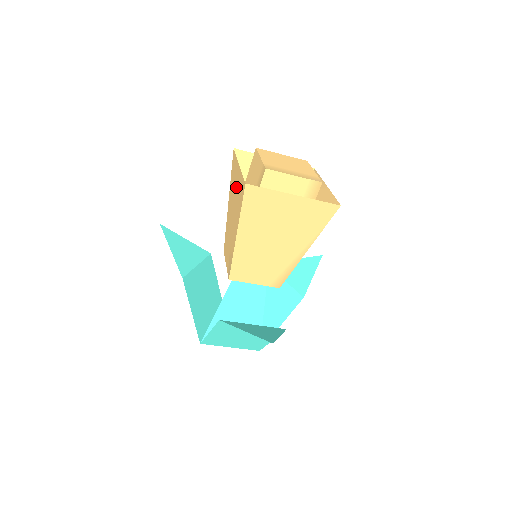
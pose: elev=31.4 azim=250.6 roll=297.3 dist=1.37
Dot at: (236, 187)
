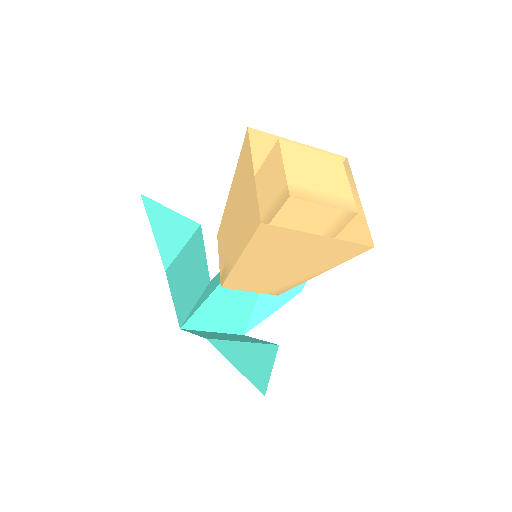
Dot at: (245, 195)
